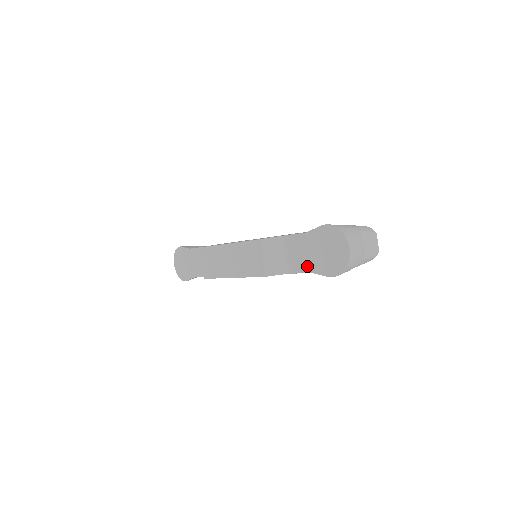
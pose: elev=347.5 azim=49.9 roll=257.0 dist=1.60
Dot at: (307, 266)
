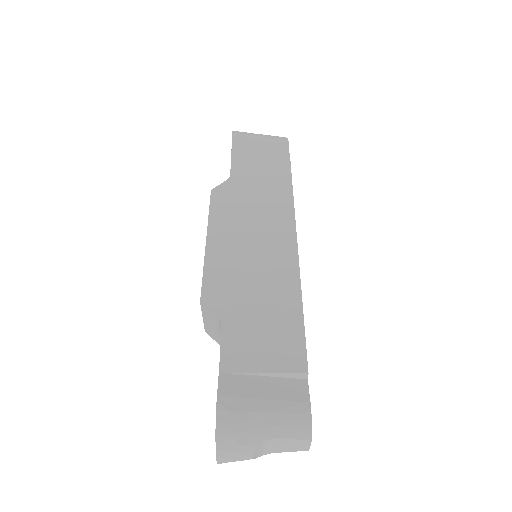
Dot at: occluded
